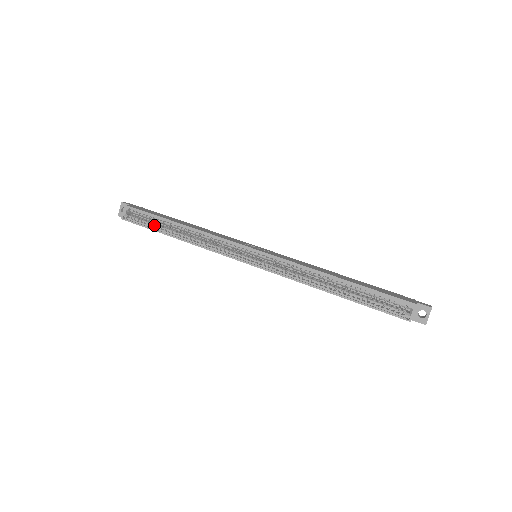
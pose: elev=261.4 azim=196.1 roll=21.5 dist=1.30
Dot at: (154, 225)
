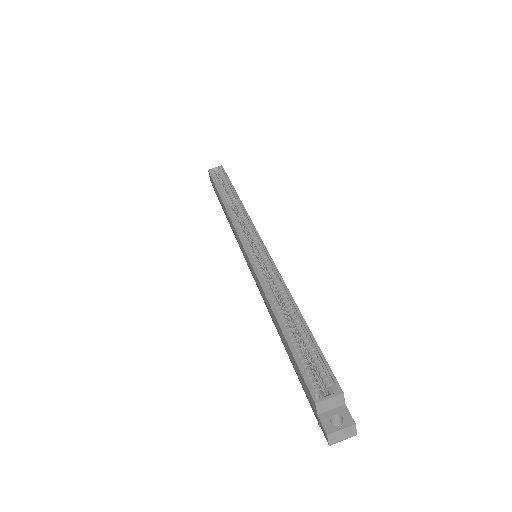
Dot at: (221, 186)
